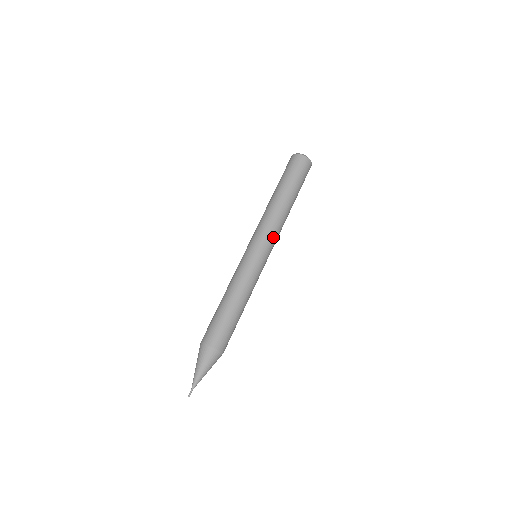
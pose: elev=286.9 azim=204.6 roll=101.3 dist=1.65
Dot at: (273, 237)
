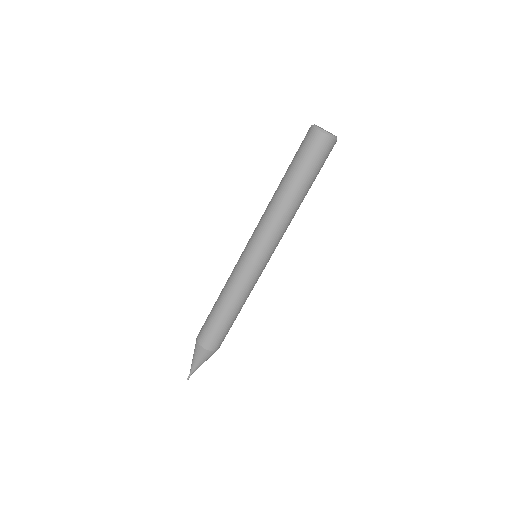
Dot at: (269, 239)
